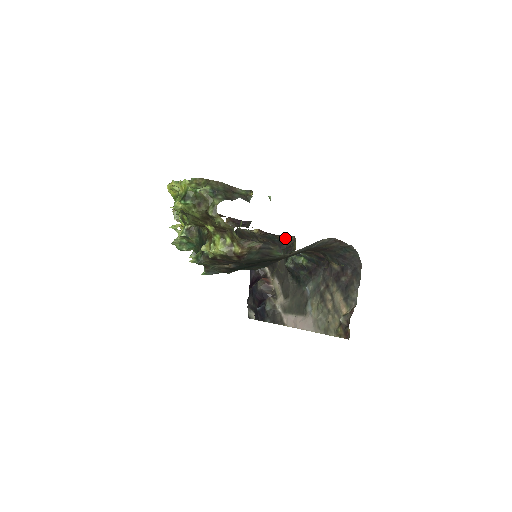
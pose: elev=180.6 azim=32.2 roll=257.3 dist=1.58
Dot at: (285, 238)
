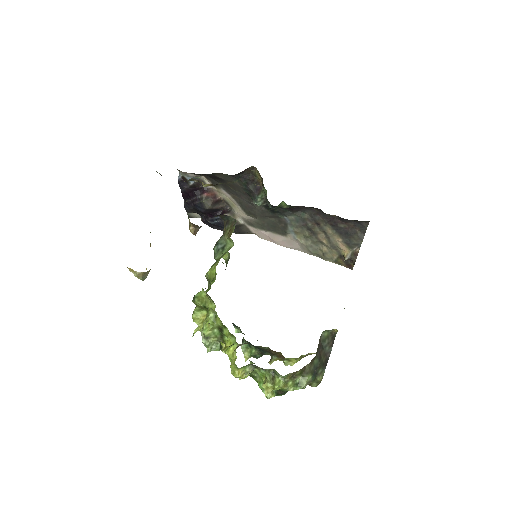
Dot at: (242, 171)
